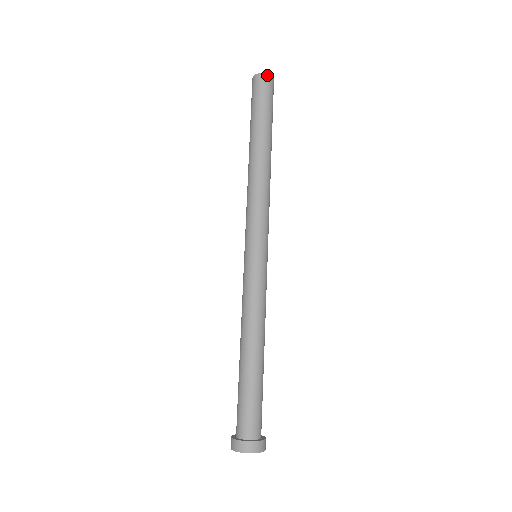
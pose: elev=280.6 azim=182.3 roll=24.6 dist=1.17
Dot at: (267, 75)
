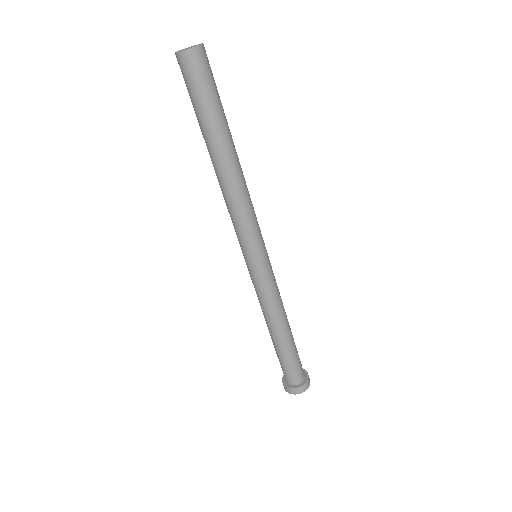
Dot at: (196, 49)
